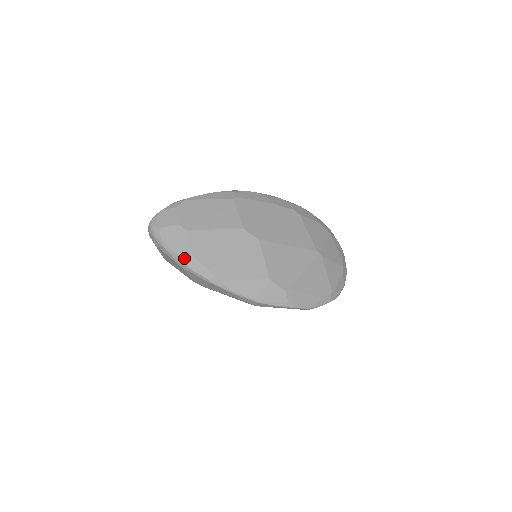
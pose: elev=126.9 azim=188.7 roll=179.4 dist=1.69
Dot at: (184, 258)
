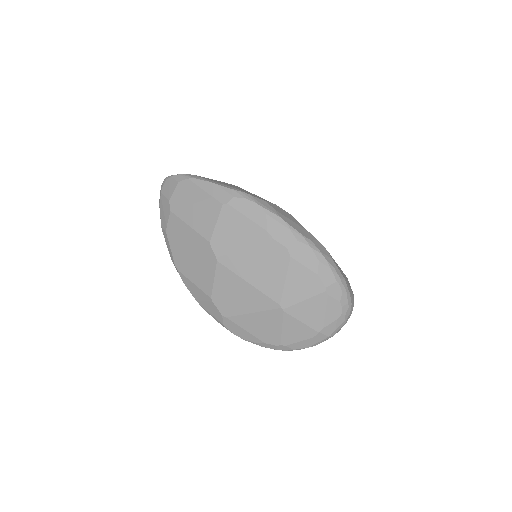
Dot at: (164, 232)
